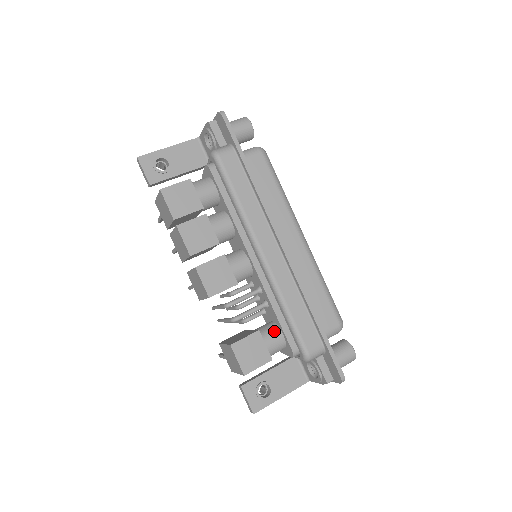
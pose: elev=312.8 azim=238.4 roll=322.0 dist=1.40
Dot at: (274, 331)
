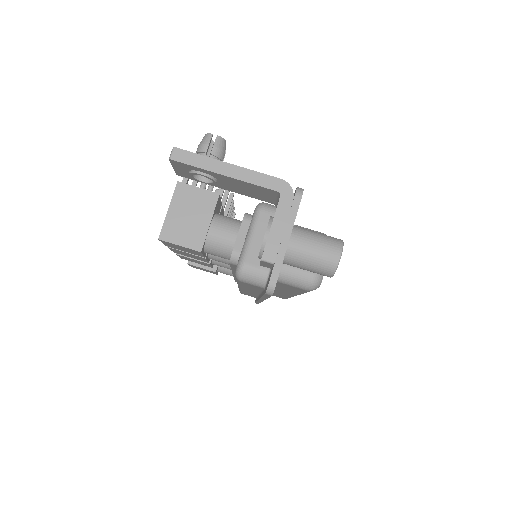
Dot at: (231, 274)
